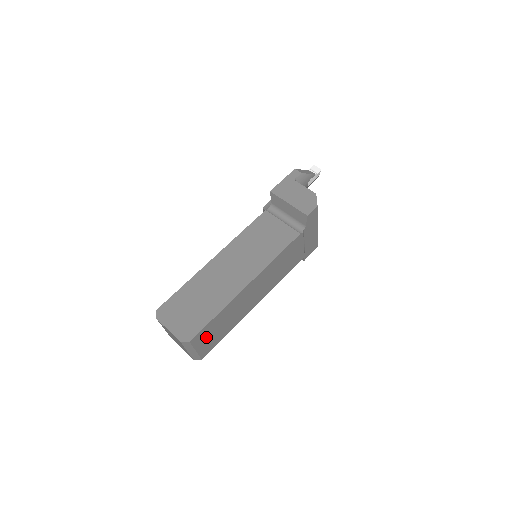
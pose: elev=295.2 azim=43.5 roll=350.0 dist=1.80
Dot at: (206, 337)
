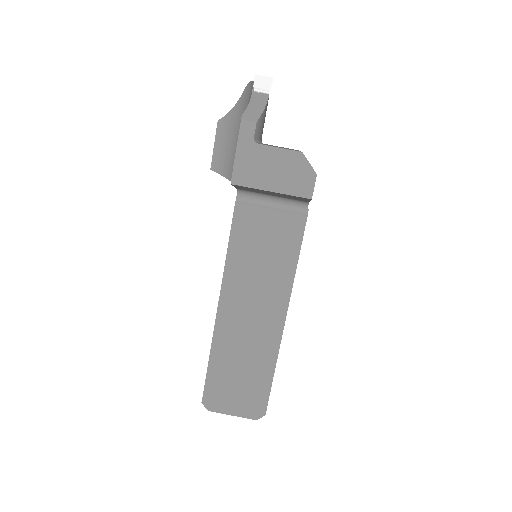
Dot at: occluded
